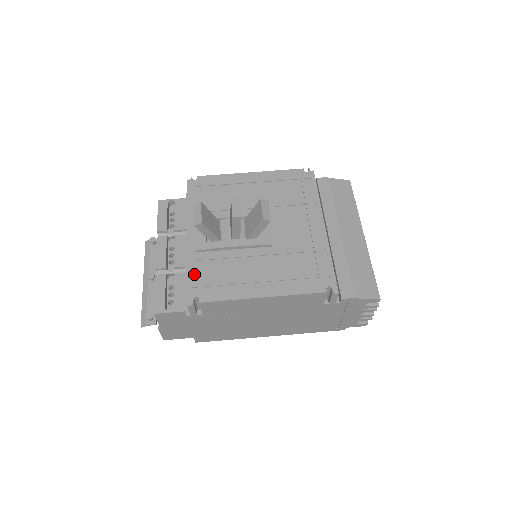
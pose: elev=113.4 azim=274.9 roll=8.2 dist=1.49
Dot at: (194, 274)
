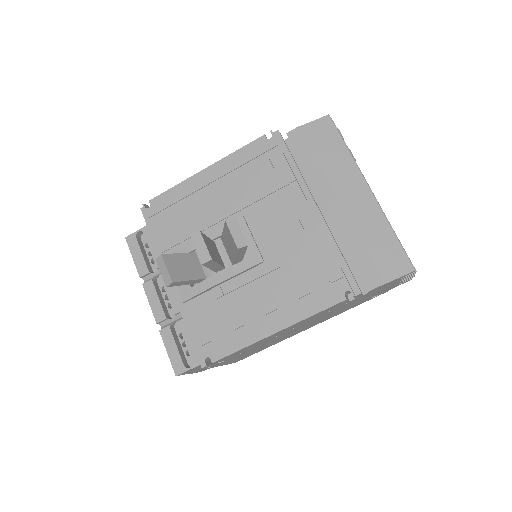
Dot at: (194, 330)
